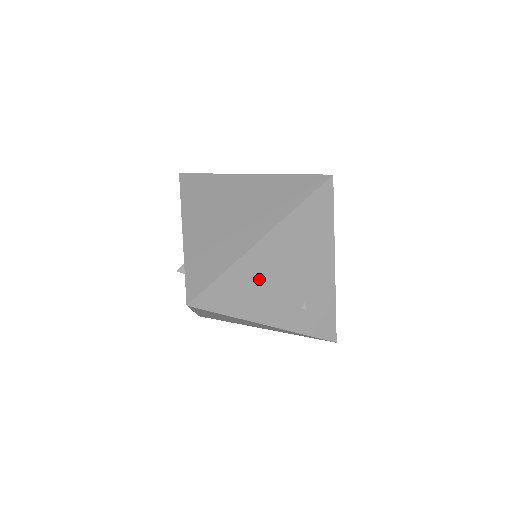
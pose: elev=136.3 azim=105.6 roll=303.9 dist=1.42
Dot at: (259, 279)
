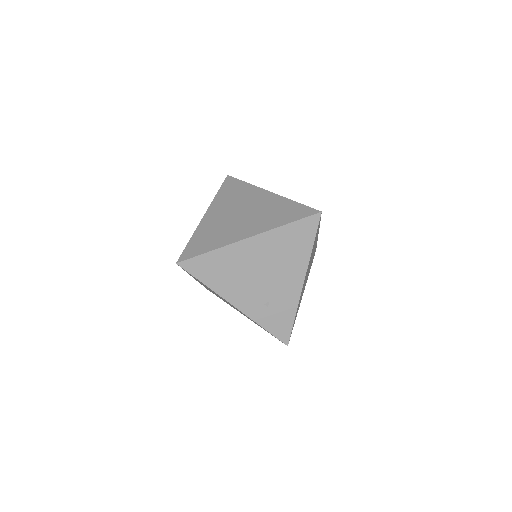
Dot at: (237, 267)
